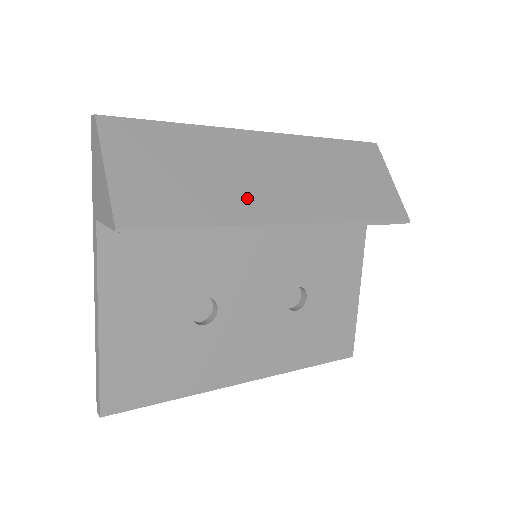
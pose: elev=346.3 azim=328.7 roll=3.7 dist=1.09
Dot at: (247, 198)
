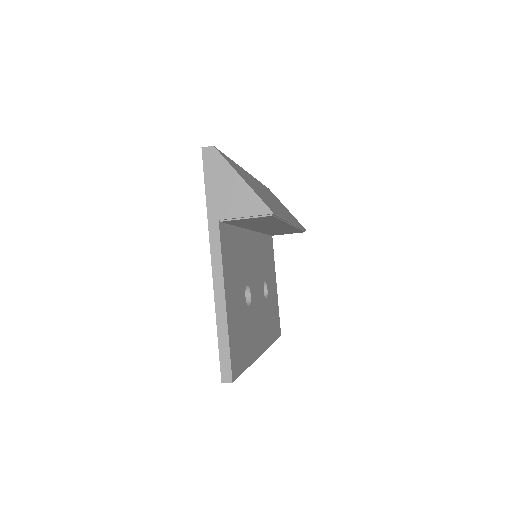
Dot at: occluded
